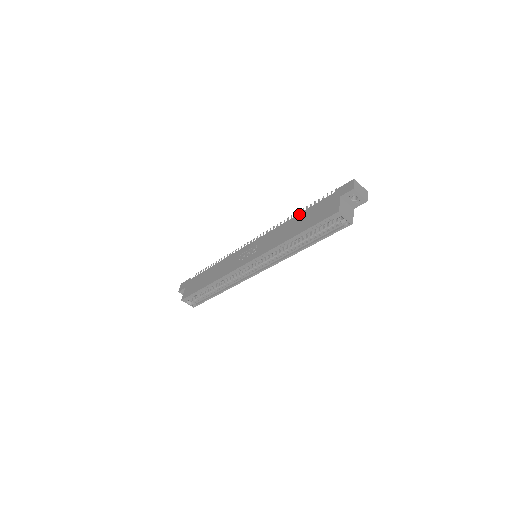
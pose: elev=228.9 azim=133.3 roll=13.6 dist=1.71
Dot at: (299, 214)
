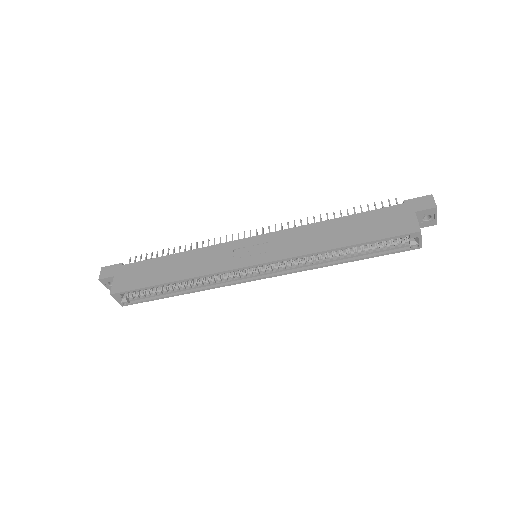
Dot at: (342, 217)
